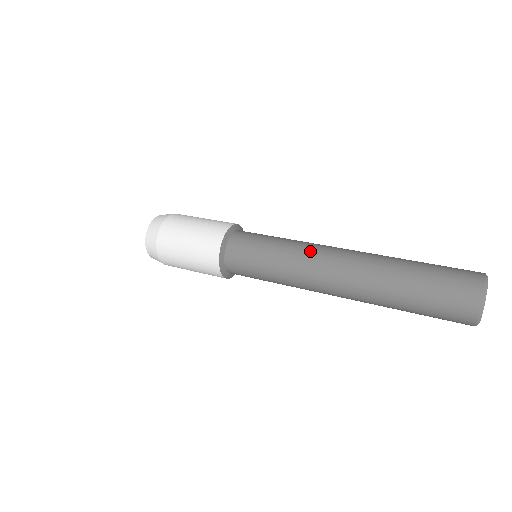
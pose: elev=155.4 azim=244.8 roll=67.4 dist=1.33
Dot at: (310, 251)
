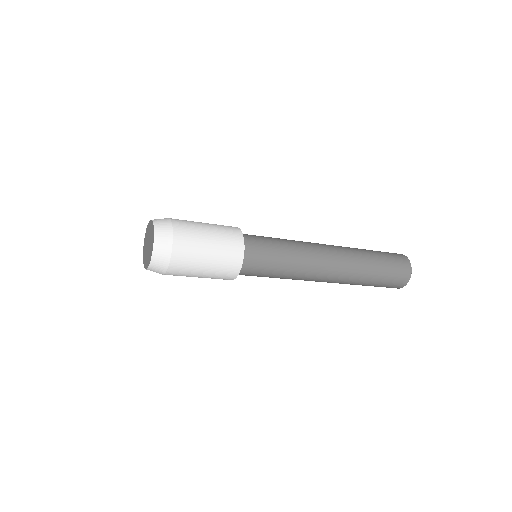
Dot at: (312, 252)
